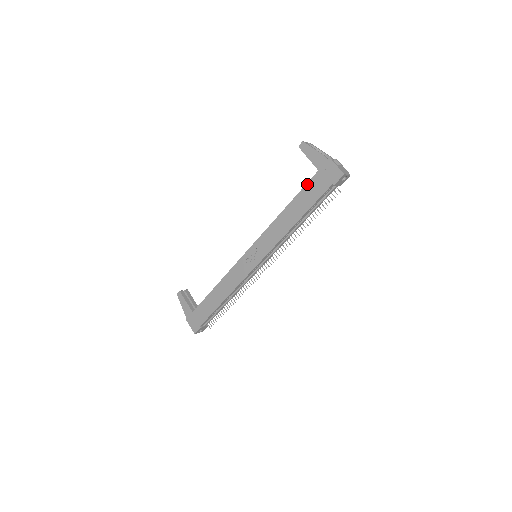
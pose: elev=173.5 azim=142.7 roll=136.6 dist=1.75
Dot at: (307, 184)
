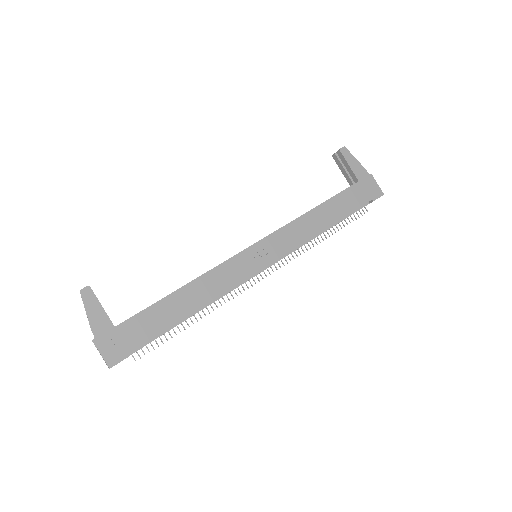
Dot at: (345, 190)
